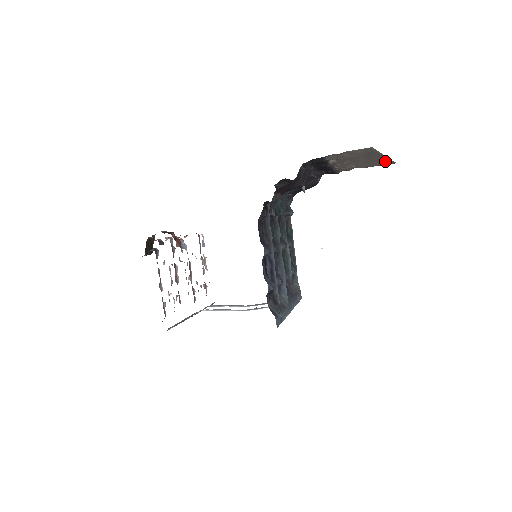
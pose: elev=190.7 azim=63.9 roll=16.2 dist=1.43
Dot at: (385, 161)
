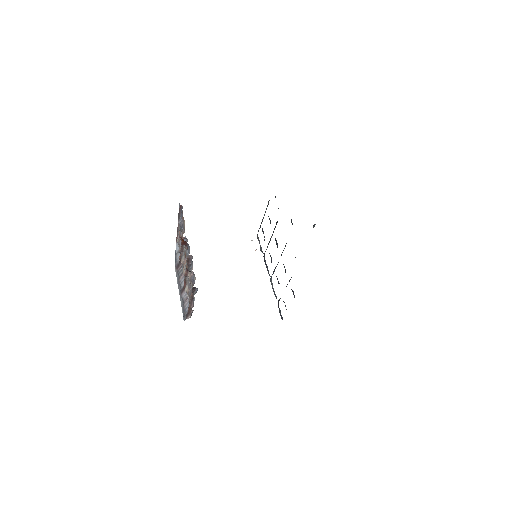
Dot at: occluded
